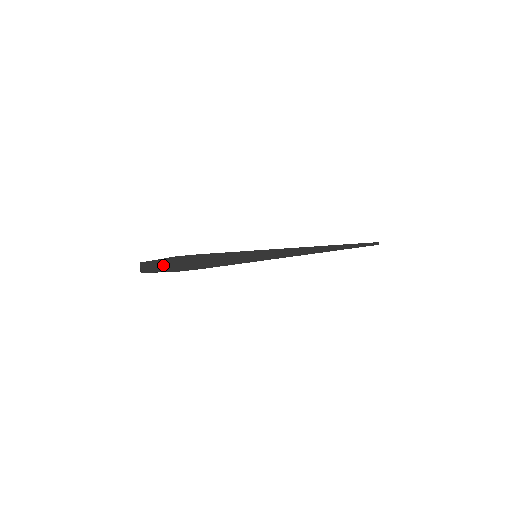
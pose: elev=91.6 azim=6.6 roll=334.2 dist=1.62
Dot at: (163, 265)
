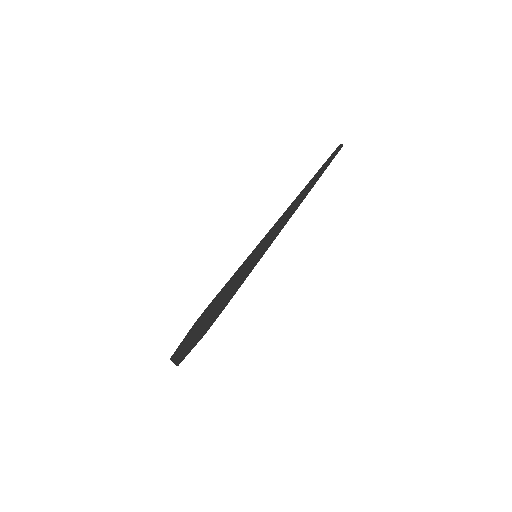
Dot at: (190, 342)
